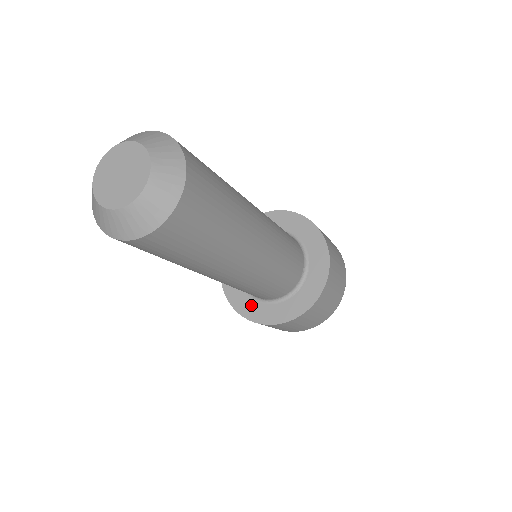
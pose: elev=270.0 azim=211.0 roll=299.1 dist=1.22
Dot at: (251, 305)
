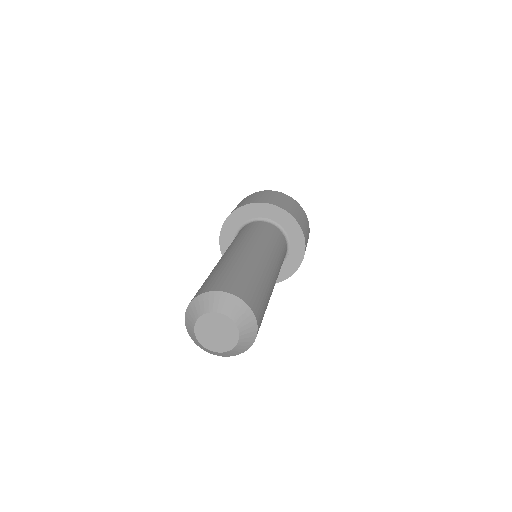
Dot at: occluded
